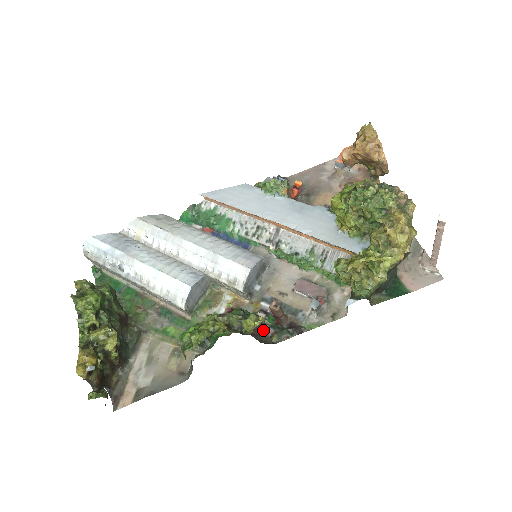
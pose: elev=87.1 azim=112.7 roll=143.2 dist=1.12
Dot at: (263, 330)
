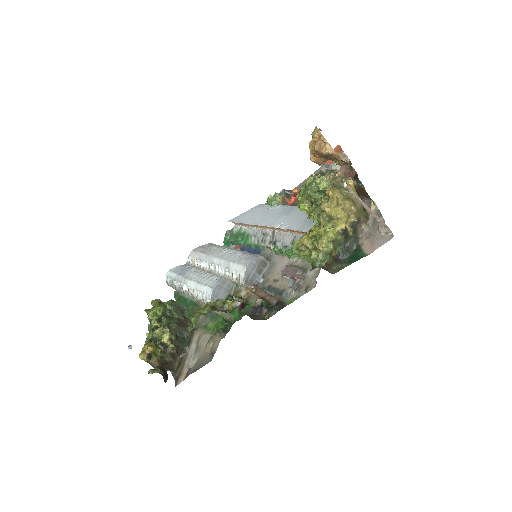
Dot at: (261, 311)
